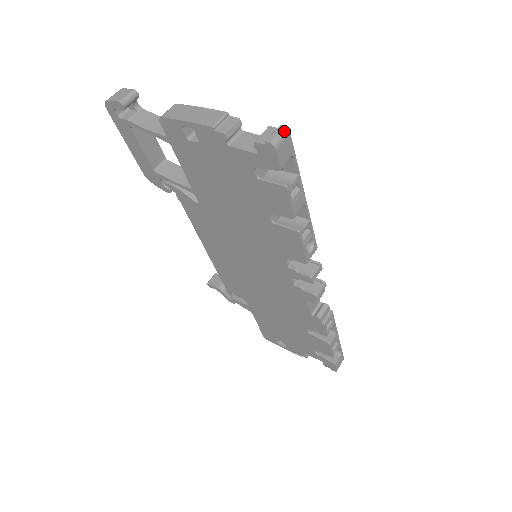
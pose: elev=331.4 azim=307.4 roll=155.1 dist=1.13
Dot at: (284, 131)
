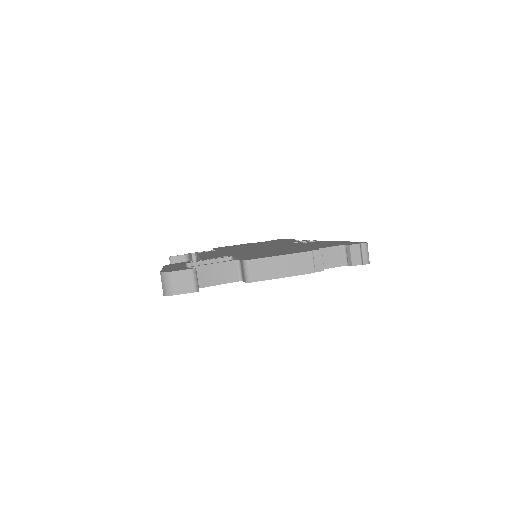
Dot at: (367, 247)
